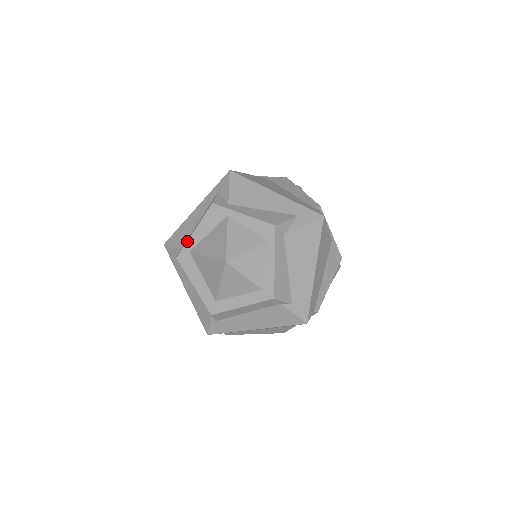
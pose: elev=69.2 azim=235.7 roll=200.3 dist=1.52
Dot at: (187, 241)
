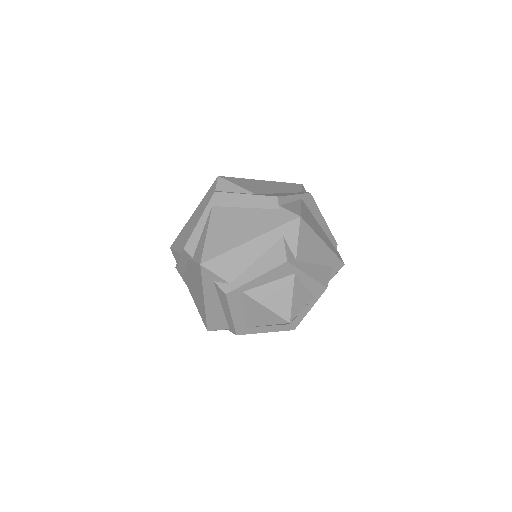
Dot at: (245, 284)
